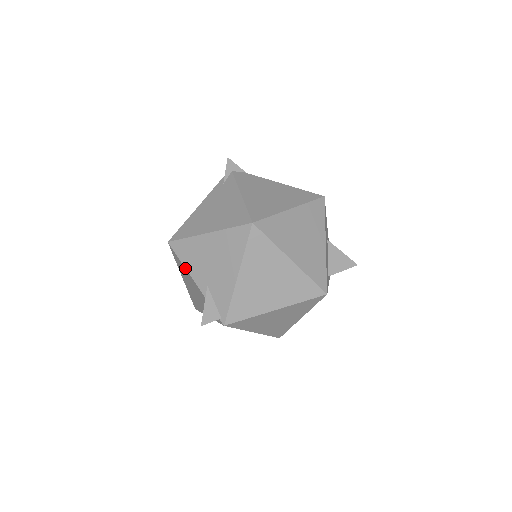
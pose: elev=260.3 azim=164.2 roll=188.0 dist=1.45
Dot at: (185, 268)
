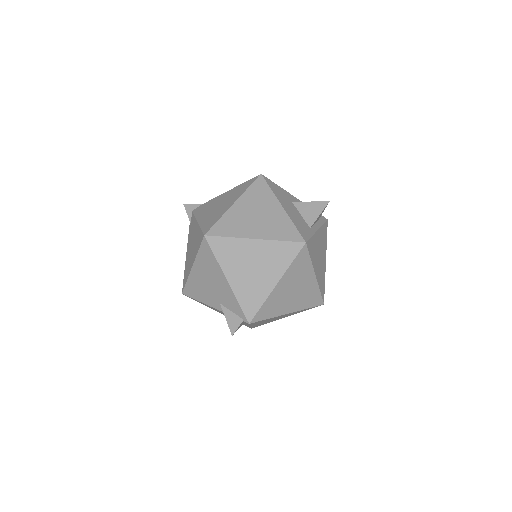
Dot at: occluded
